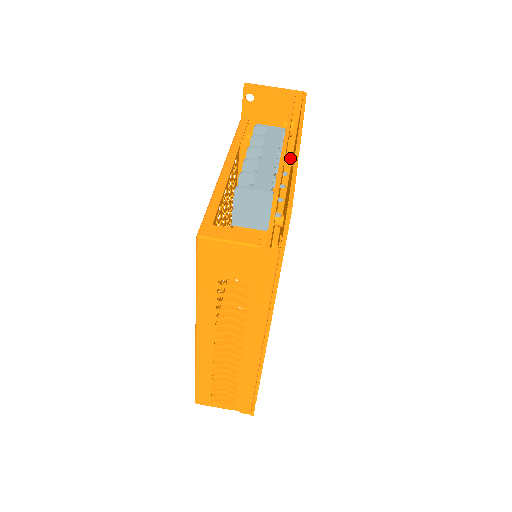
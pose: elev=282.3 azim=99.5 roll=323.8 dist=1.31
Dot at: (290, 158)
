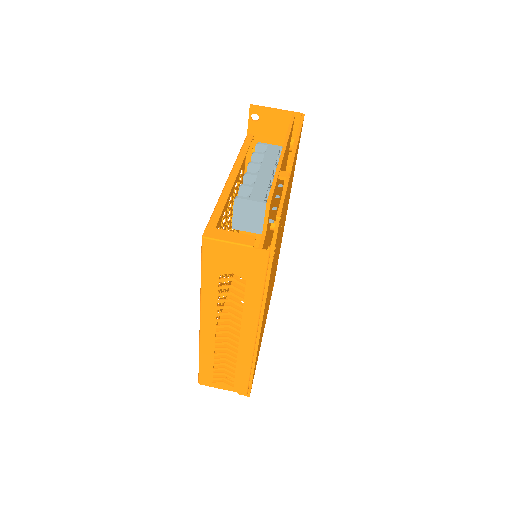
Dot at: (284, 173)
